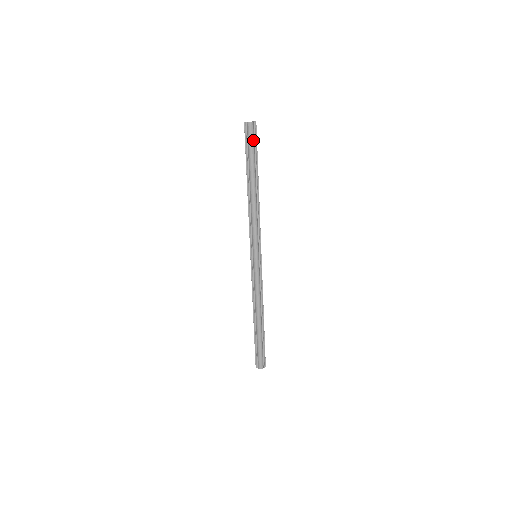
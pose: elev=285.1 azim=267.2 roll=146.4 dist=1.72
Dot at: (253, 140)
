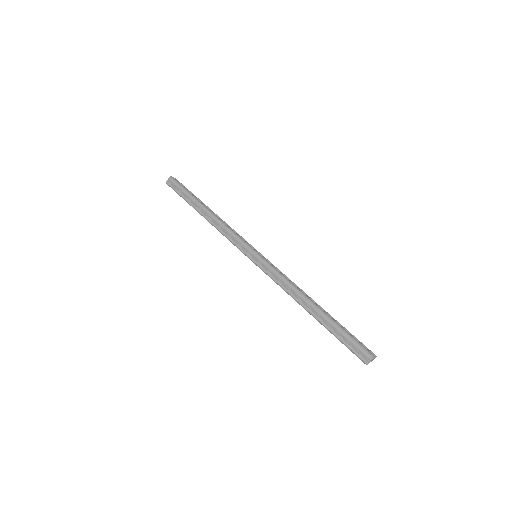
Dot at: (181, 185)
